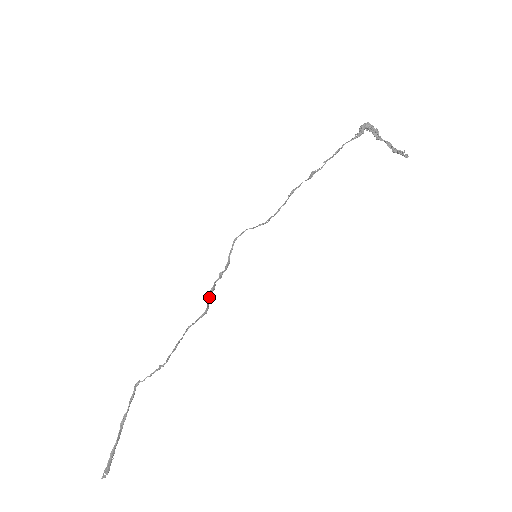
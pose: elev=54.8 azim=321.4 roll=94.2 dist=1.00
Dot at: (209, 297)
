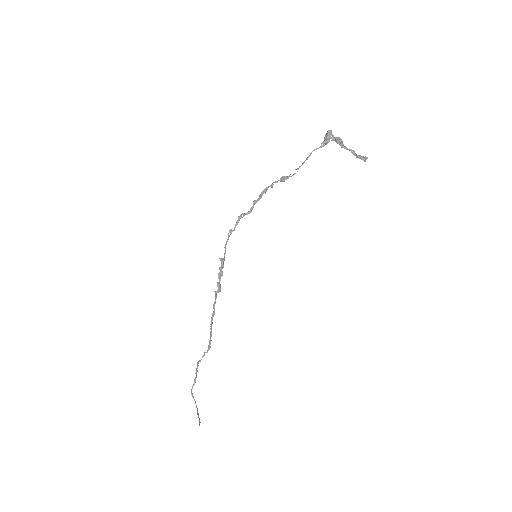
Dot at: (218, 292)
